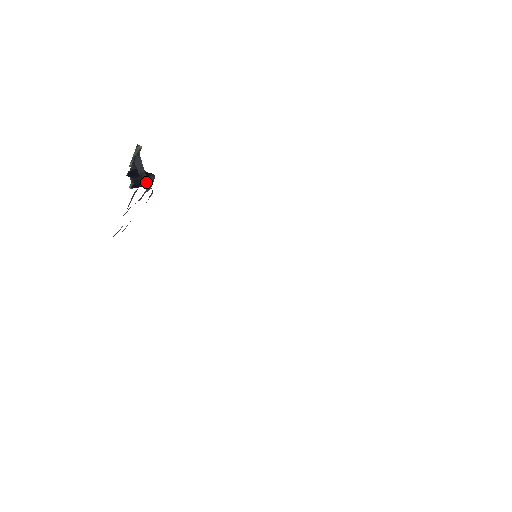
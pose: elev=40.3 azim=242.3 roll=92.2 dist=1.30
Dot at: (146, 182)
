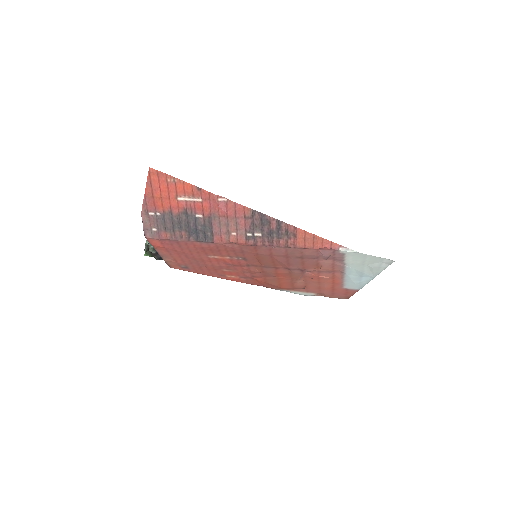
Dot at: occluded
